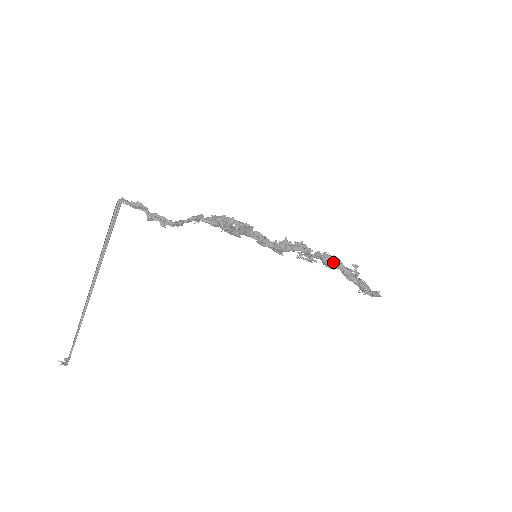
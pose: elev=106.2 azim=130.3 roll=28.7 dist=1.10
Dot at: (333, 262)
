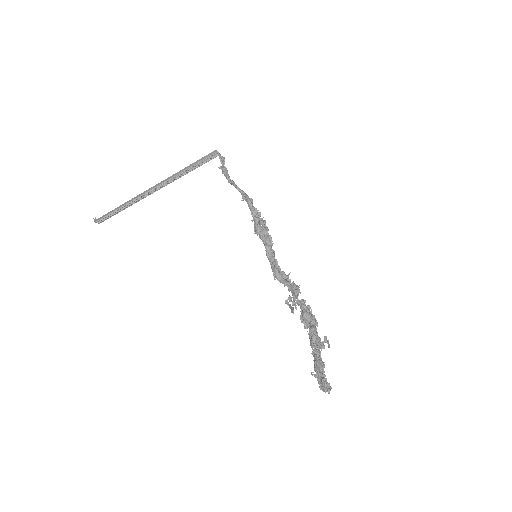
Dot at: (309, 317)
